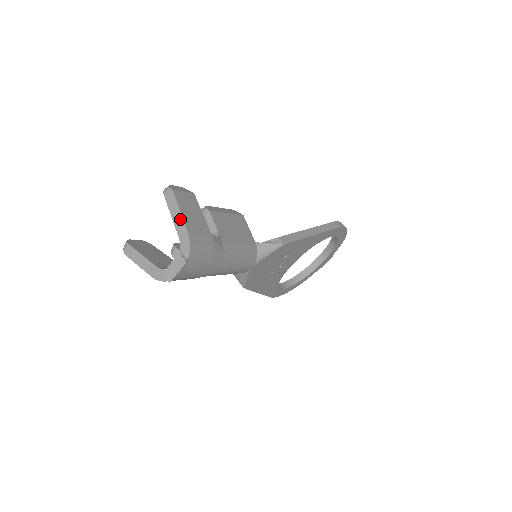
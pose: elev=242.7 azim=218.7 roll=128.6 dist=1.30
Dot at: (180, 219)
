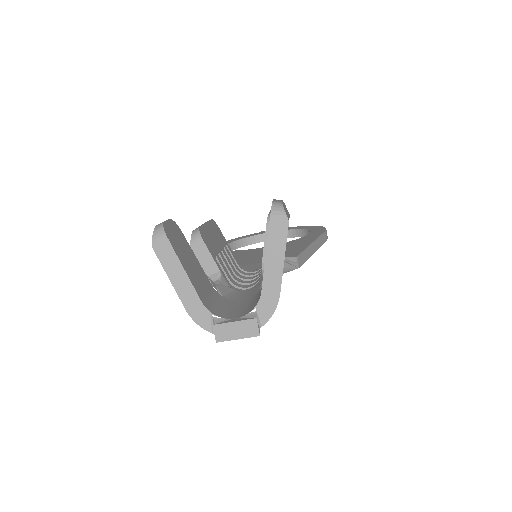
Dot at: (278, 270)
